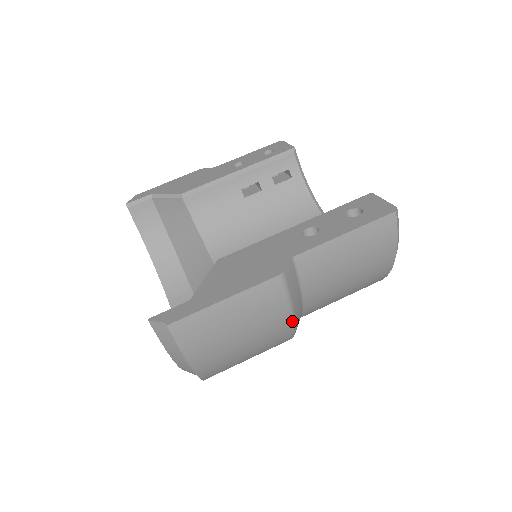
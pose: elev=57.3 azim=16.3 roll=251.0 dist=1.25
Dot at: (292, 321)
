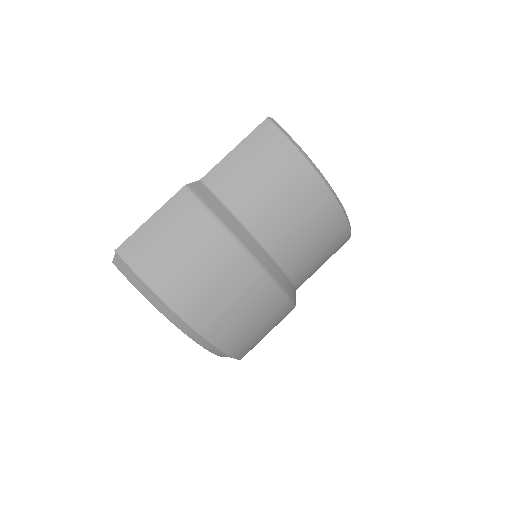
Dot at: (225, 230)
